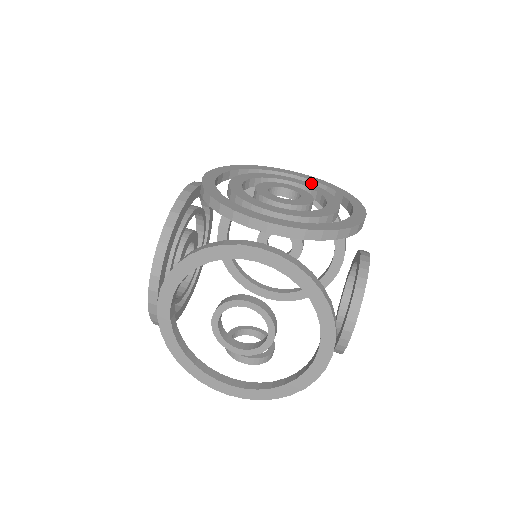
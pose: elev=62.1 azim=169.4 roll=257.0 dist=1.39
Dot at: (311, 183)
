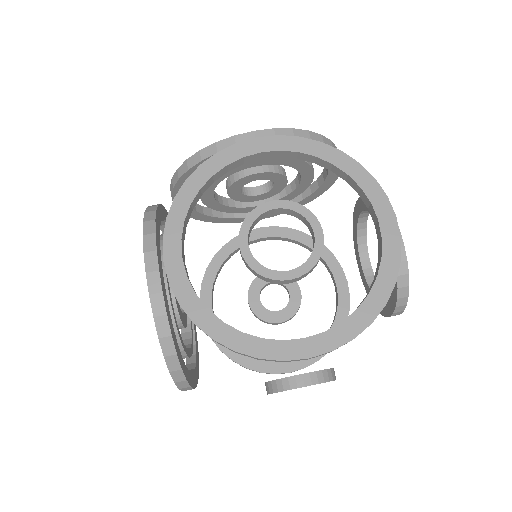
Dot at: occluded
